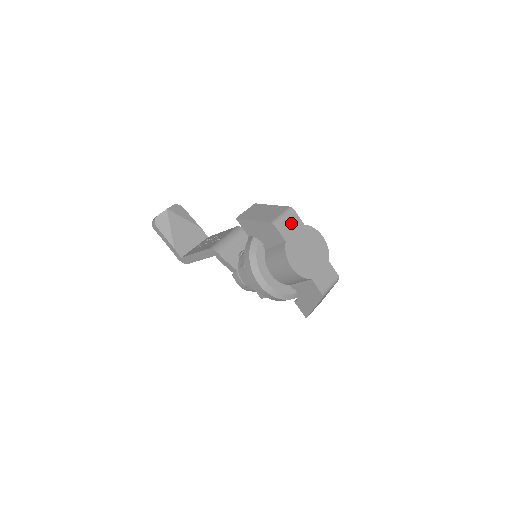
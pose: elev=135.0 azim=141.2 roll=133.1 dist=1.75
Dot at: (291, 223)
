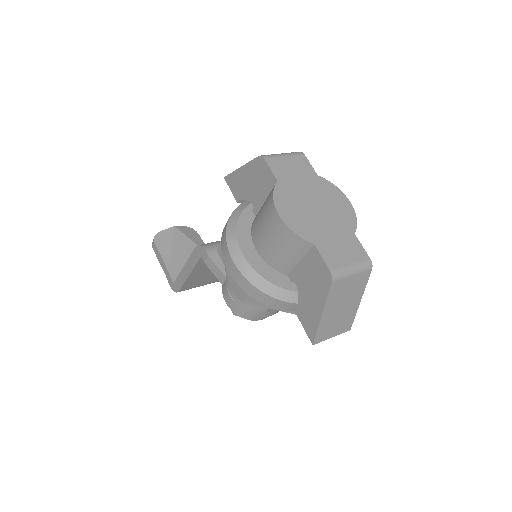
Dot at: (294, 165)
